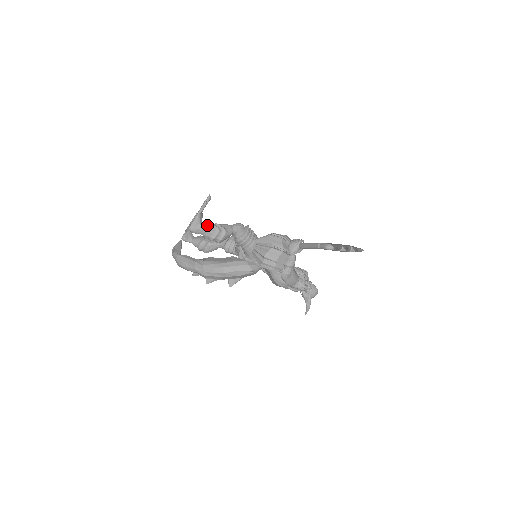
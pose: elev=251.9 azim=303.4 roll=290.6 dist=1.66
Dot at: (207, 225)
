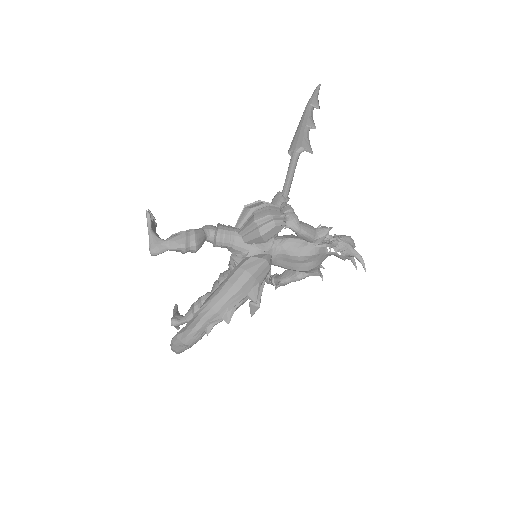
Dot at: (168, 238)
